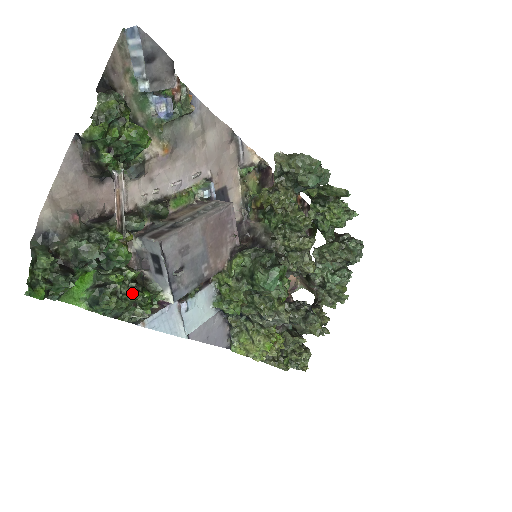
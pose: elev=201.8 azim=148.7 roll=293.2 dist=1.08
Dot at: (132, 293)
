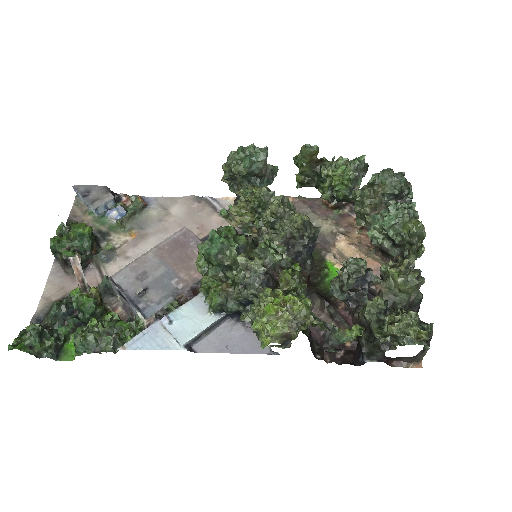
Dot at: (99, 324)
